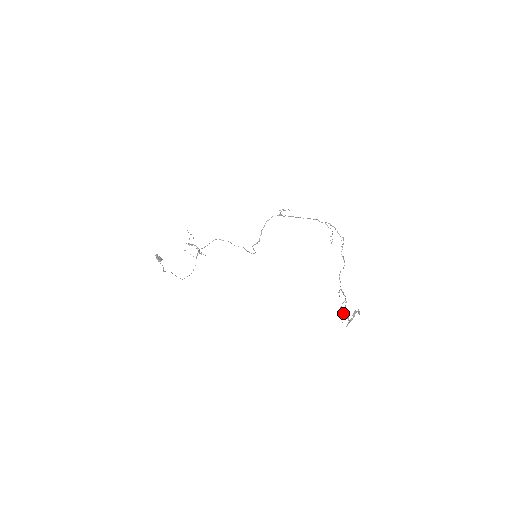
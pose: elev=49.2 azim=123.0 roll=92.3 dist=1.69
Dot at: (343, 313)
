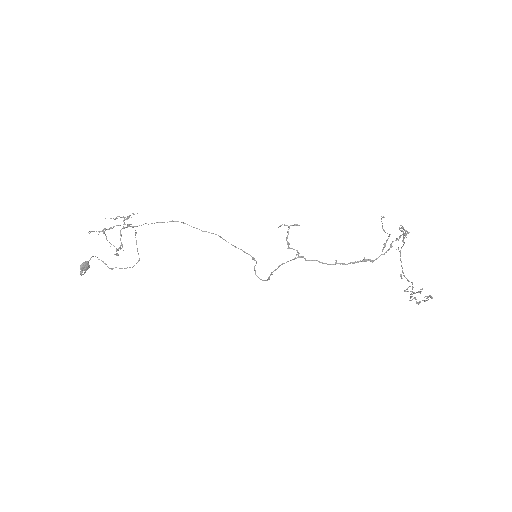
Dot at: occluded
